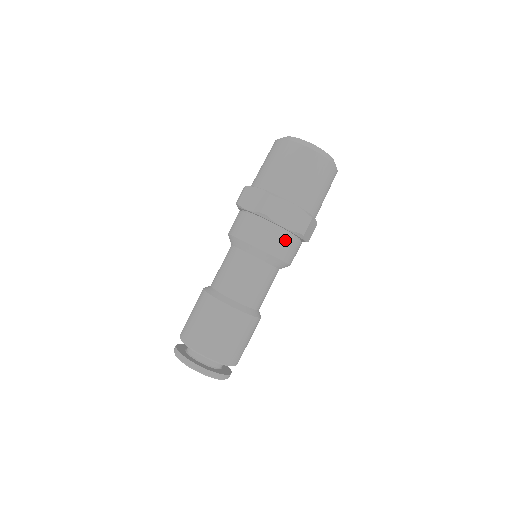
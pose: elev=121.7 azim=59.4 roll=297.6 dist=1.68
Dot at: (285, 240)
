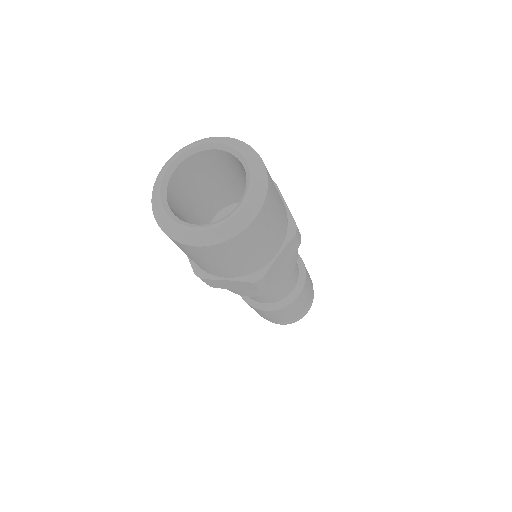
Dot at: occluded
